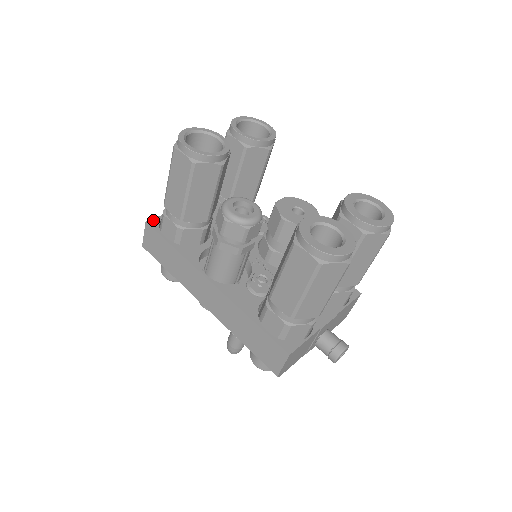
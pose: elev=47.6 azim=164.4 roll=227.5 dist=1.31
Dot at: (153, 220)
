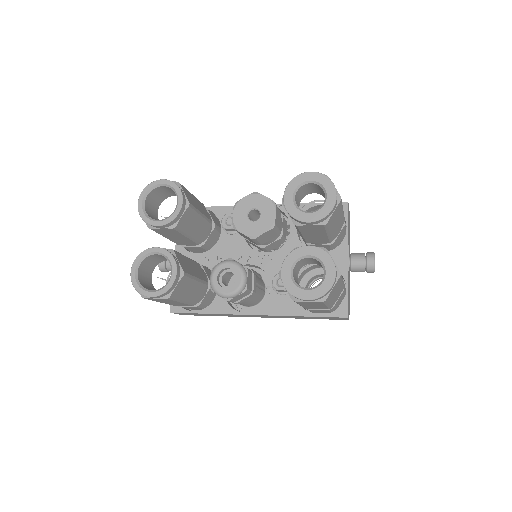
Dot at: (172, 306)
